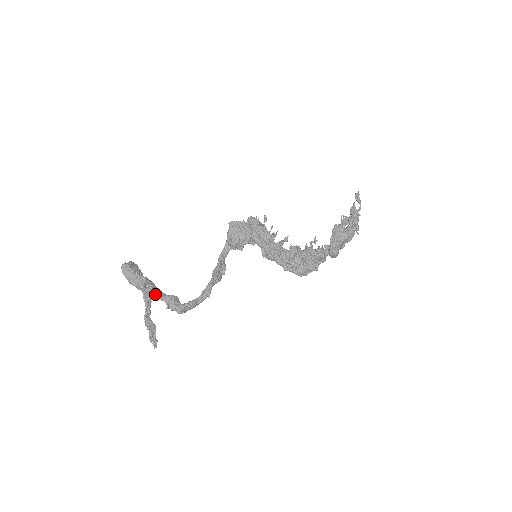
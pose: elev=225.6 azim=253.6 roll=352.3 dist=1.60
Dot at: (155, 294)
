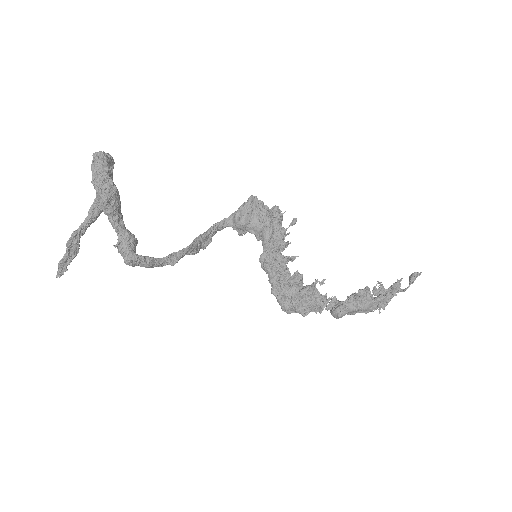
Dot at: (114, 218)
